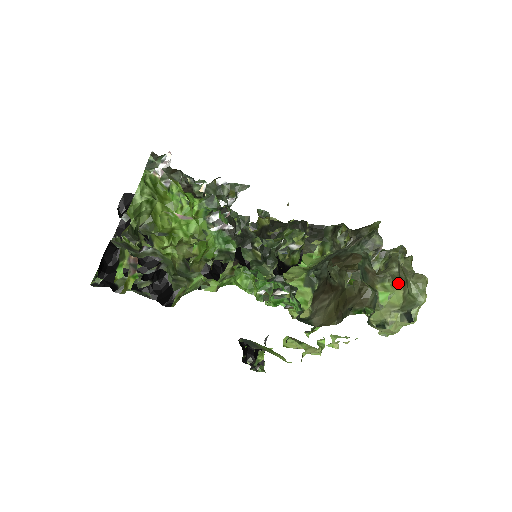
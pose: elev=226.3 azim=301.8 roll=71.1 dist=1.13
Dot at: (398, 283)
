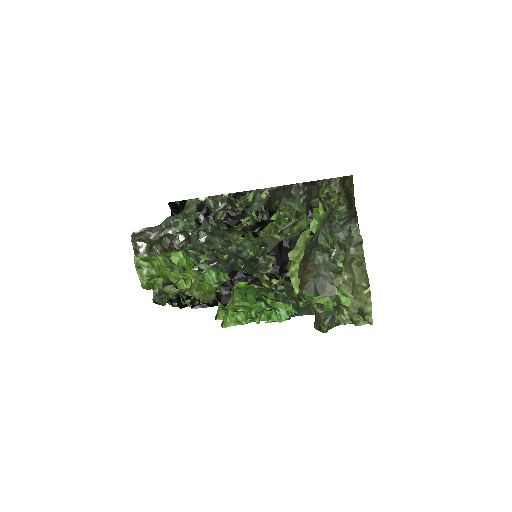
Dot at: occluded
